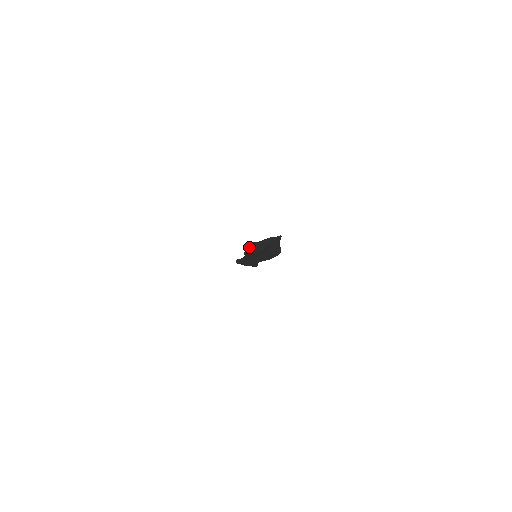
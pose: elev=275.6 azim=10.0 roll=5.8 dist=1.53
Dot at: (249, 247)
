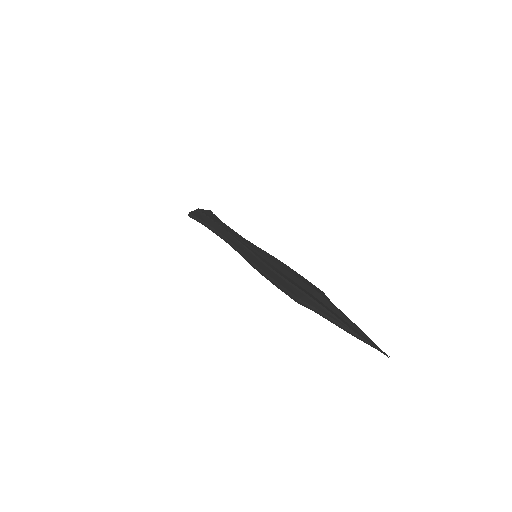
Dot at: (293, 299)
